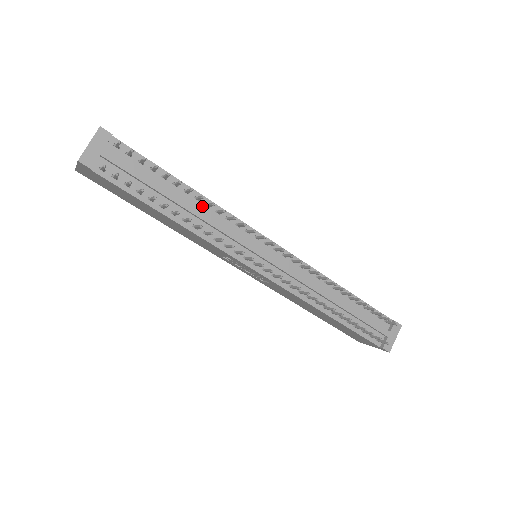
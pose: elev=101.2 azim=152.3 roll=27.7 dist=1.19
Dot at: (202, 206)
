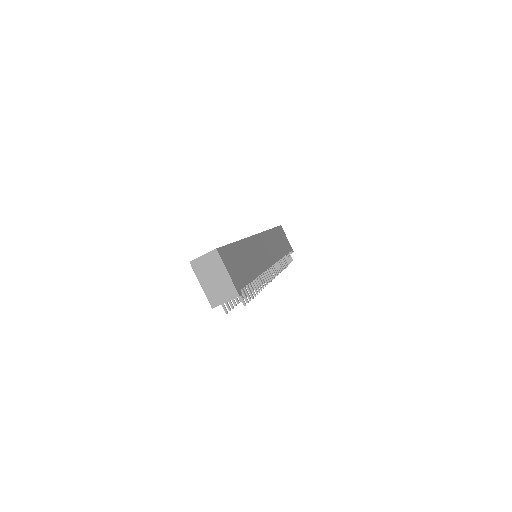
Dot at: occluded
